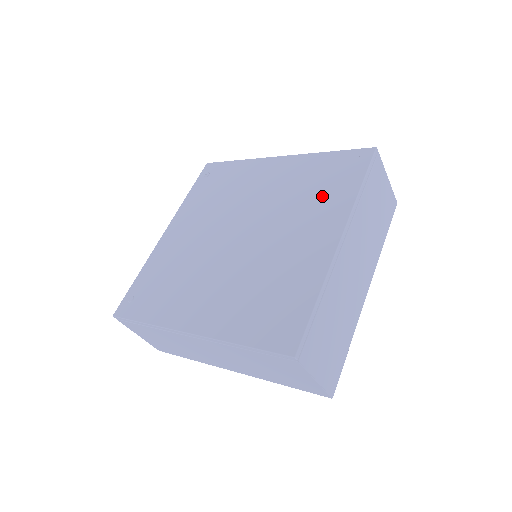
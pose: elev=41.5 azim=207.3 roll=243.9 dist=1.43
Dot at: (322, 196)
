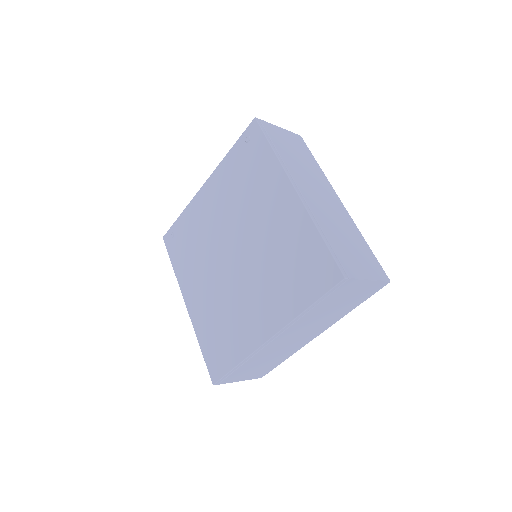
Dot at: (286, 284)
